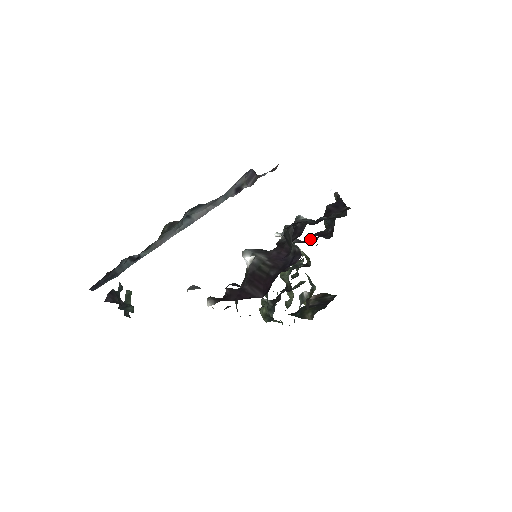
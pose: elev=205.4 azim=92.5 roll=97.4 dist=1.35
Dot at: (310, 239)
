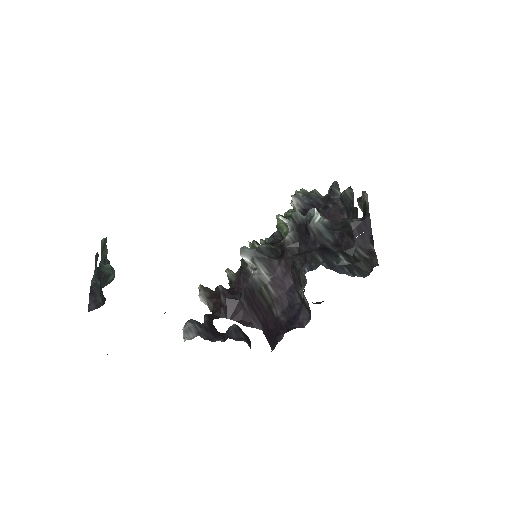
Dot at: (319, 209)
